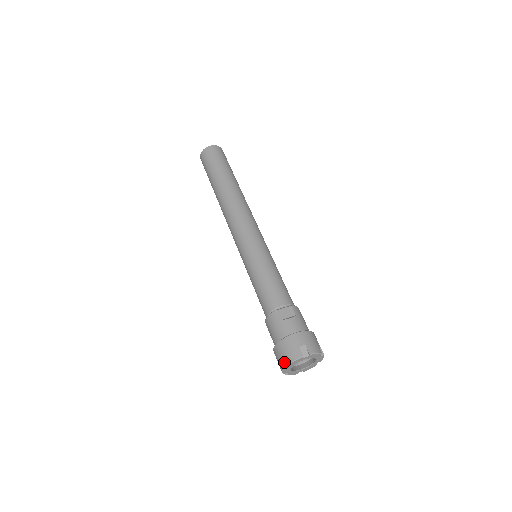
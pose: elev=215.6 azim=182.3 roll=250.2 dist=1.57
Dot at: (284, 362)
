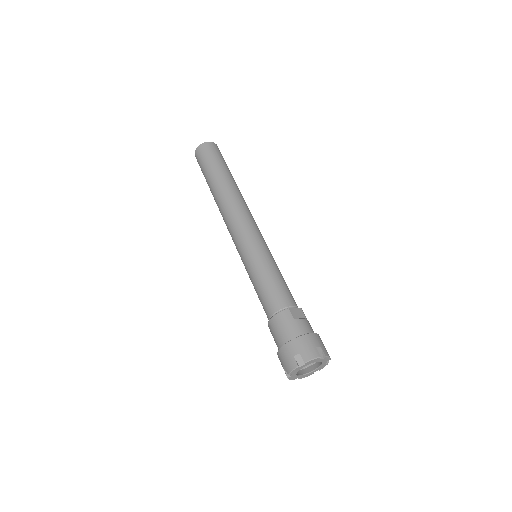
Dot at: (297, 361)
